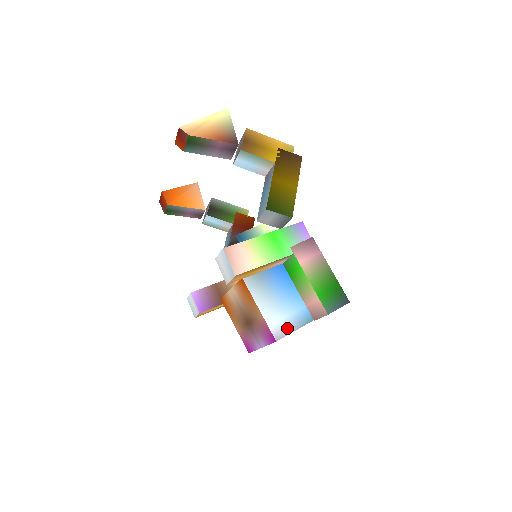
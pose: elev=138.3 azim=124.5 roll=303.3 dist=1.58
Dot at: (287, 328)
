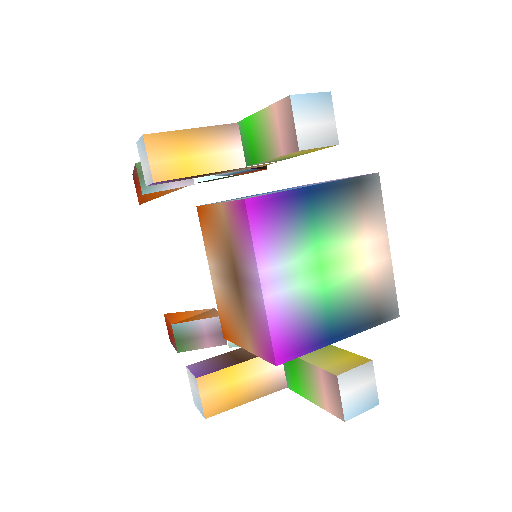
Dot at: occluded
